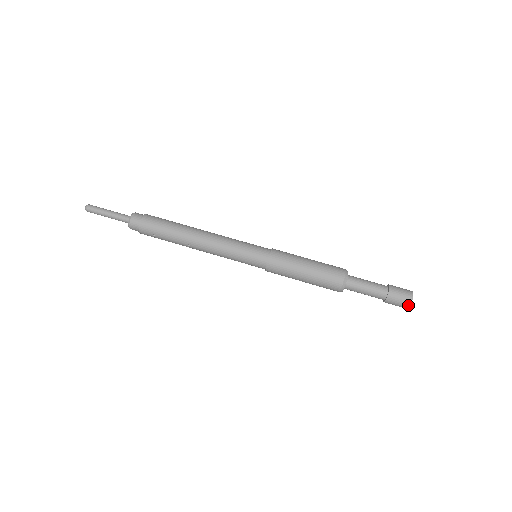
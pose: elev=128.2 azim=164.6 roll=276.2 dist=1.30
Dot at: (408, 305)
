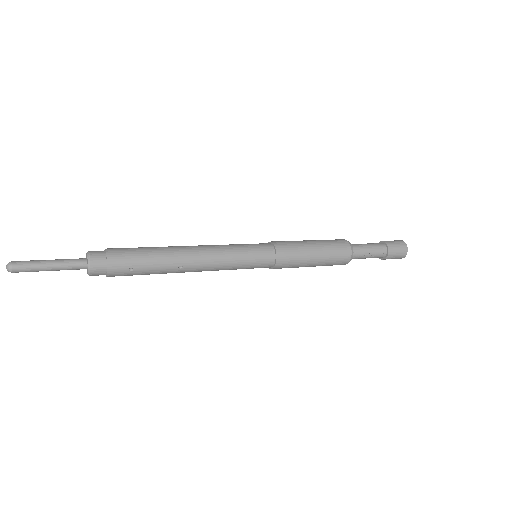
Dot at: (406, 252)
